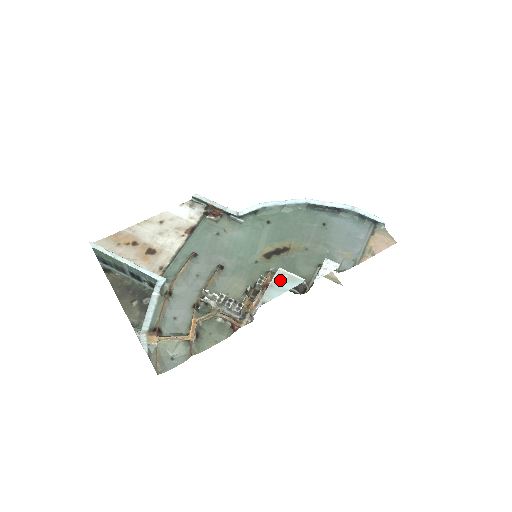
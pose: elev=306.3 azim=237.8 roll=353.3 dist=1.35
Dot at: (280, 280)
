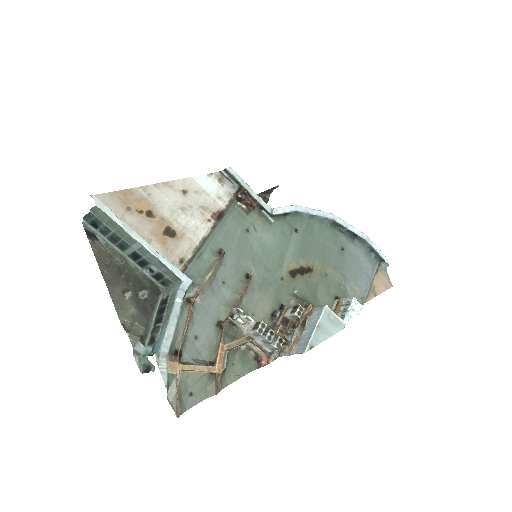
Dot at: (327, 321)
